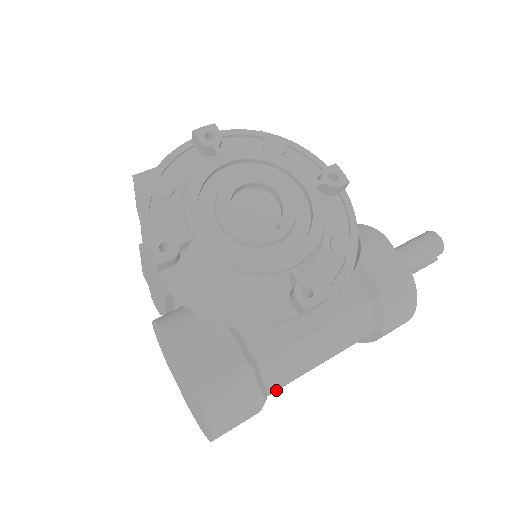
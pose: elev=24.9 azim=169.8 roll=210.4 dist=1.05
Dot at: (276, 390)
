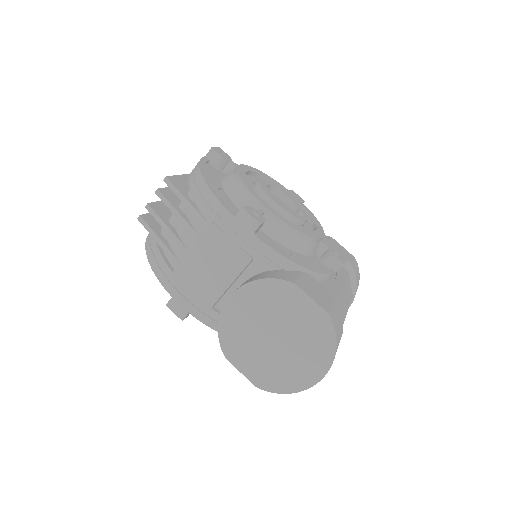
Dot at: occluded
